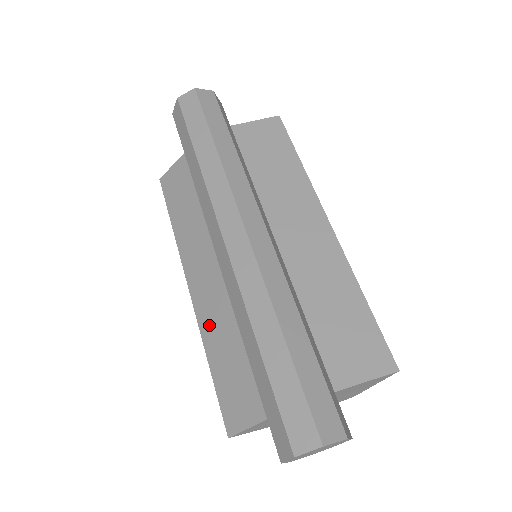
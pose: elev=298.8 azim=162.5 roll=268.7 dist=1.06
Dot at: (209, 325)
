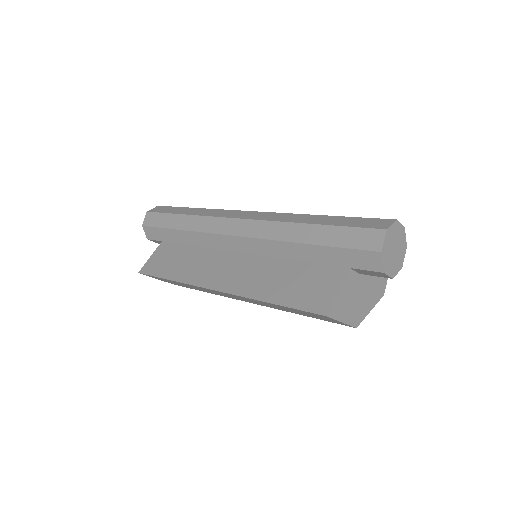
Dot at: (251, 286)
